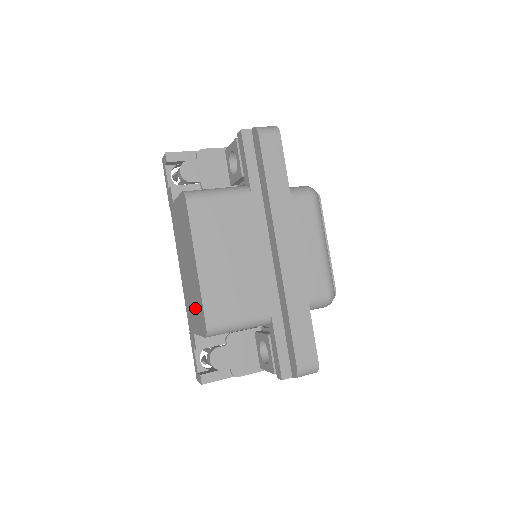
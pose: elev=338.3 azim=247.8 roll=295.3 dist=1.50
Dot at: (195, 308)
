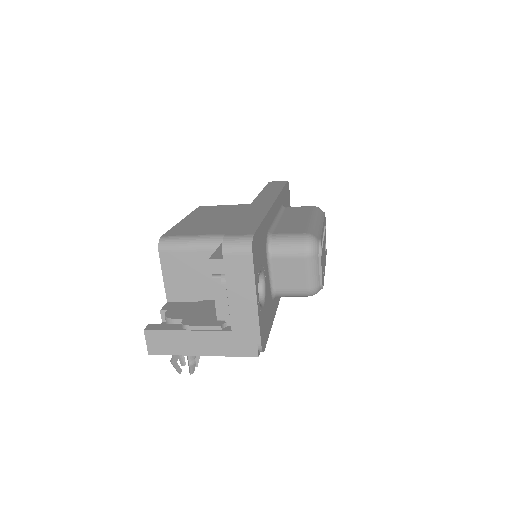
Dot at: occluded
